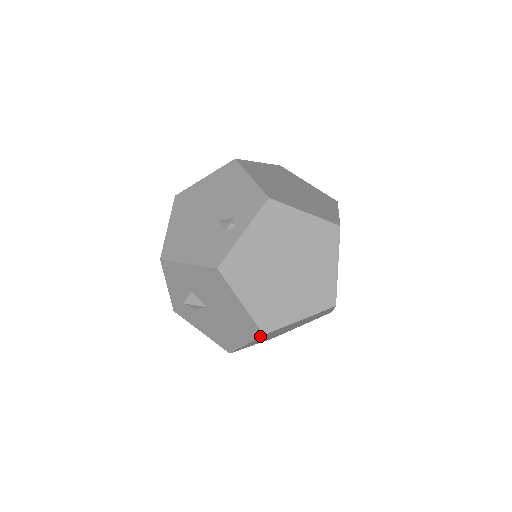
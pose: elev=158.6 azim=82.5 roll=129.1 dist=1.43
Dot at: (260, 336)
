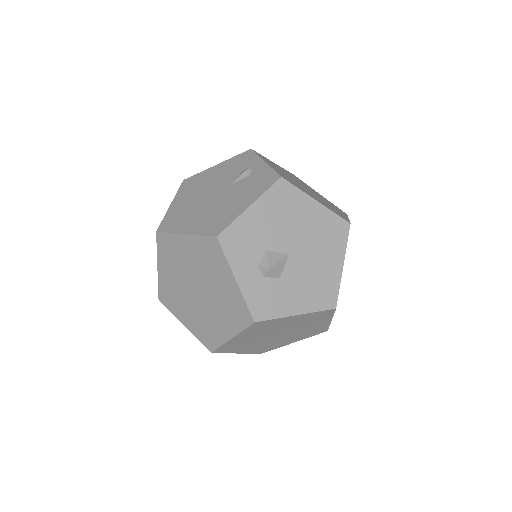
Dot at: occluded
